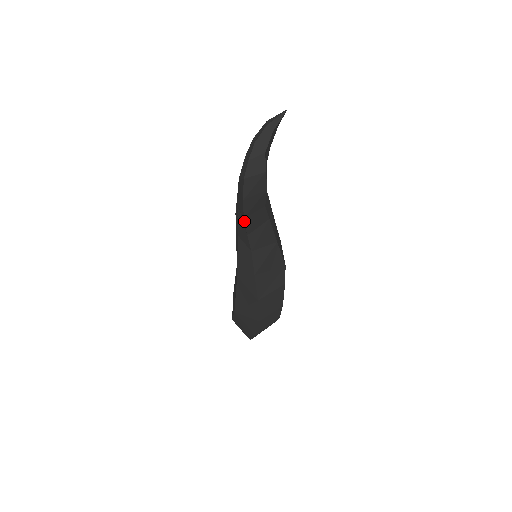
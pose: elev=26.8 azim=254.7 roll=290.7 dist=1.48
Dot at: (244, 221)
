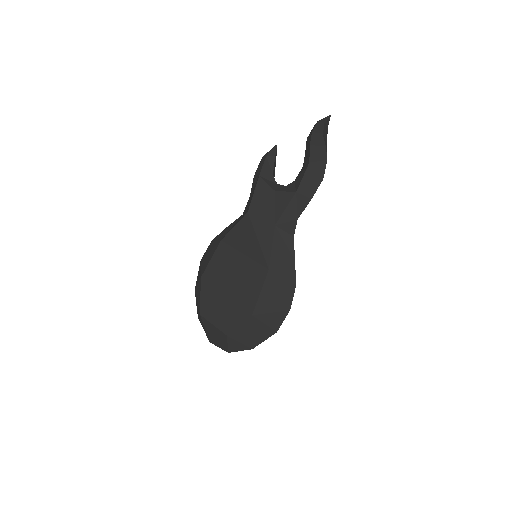
Dot at: occluded
